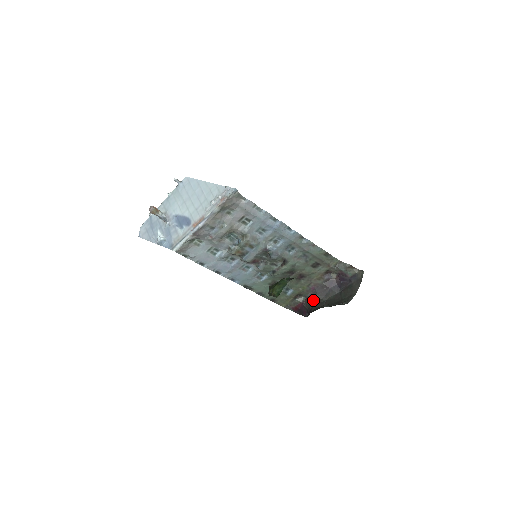
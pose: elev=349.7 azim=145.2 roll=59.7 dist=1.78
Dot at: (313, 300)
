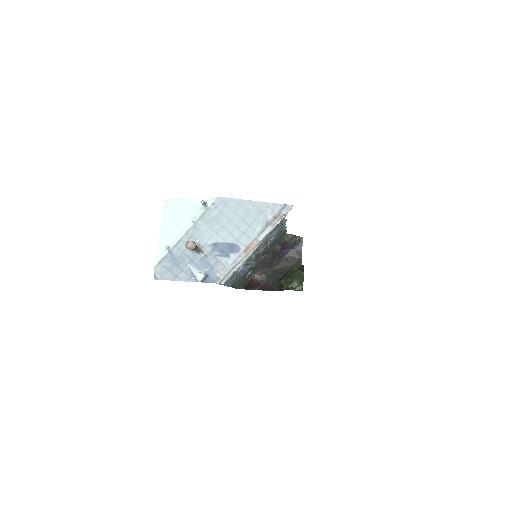
Dot at: (264, 274)
